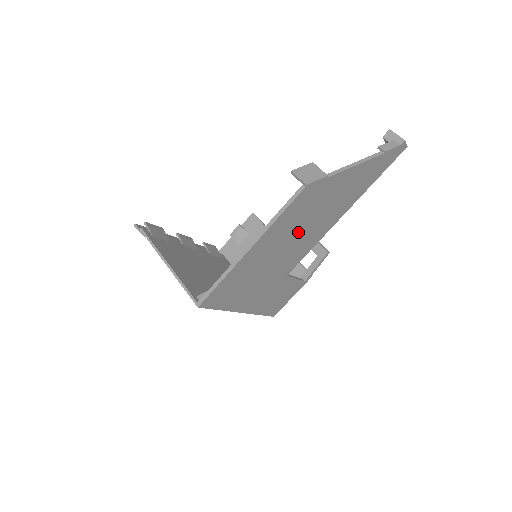
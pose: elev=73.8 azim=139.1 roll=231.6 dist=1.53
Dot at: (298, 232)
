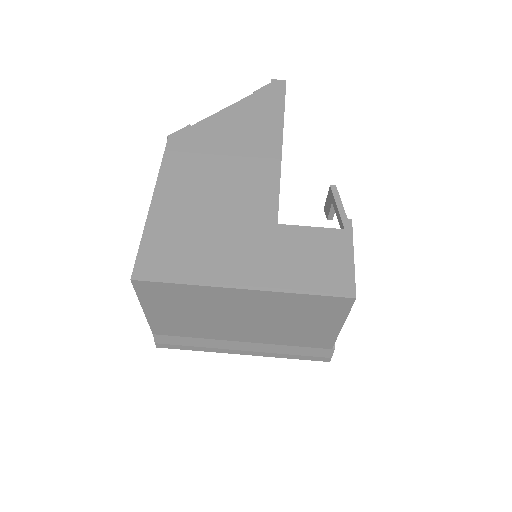
Dot at: (218, 174)
